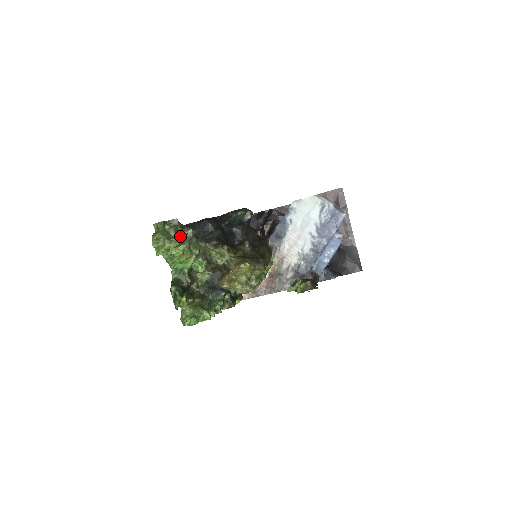
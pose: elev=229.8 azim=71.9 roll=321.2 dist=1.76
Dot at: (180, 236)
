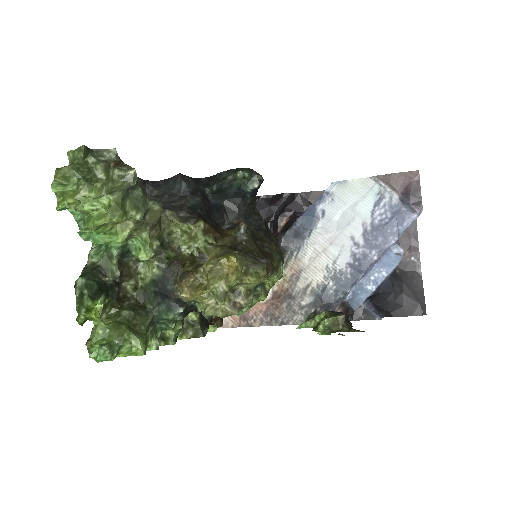
Dot at: (110, 179)
